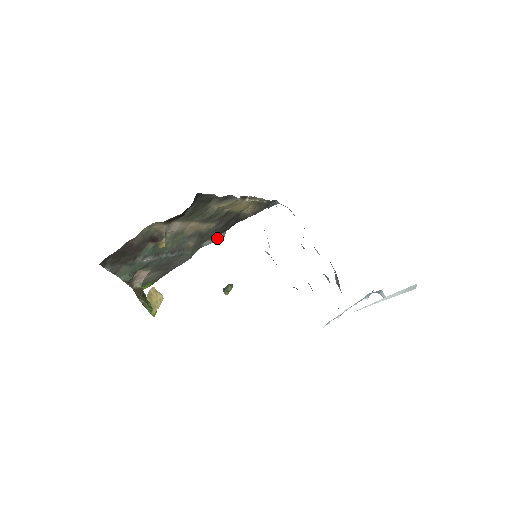
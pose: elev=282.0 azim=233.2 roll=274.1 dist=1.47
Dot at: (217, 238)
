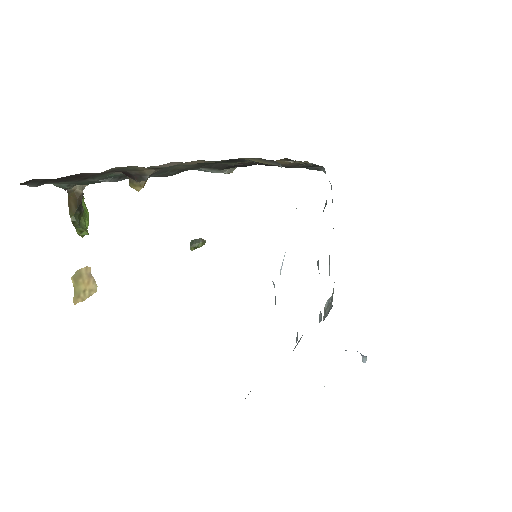
Dot at: (220, 171)
